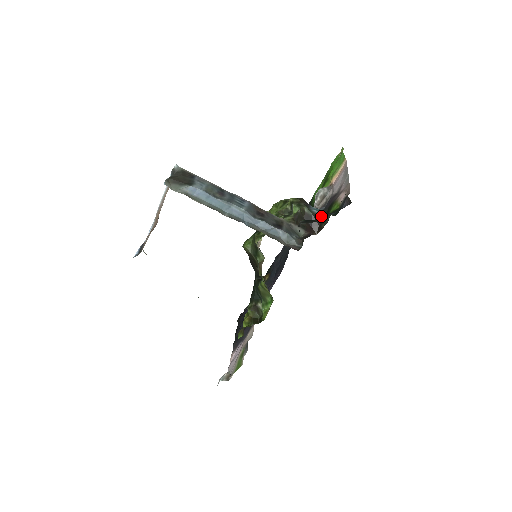
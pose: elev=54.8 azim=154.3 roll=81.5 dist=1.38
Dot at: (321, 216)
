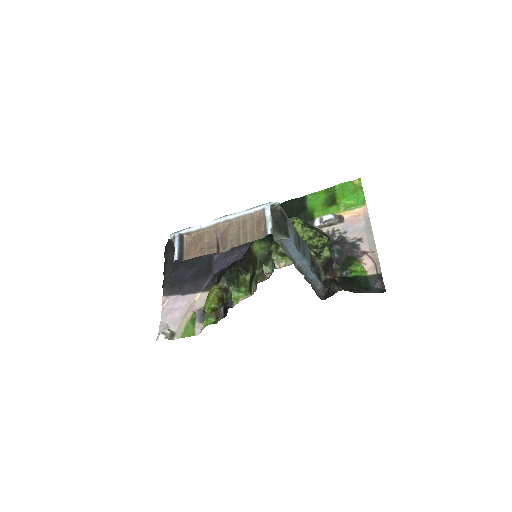
Dot at: (354, 283)
